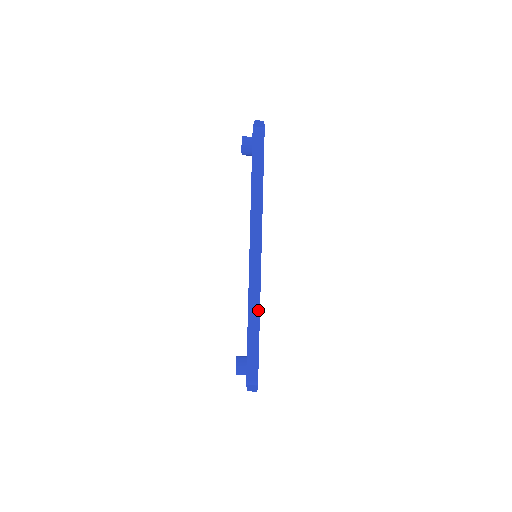
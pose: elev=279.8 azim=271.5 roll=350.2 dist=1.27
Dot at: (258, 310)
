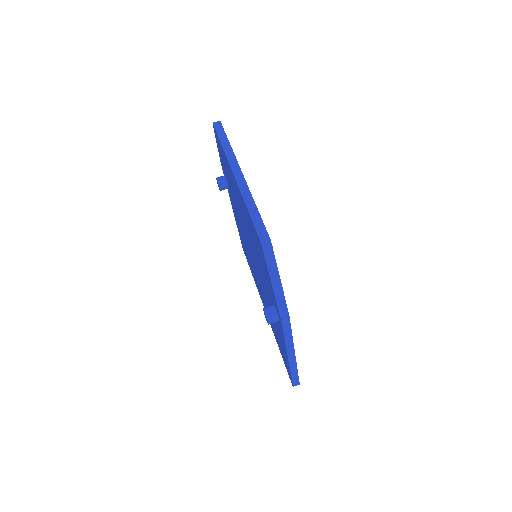
Dot at: (252, 198)
